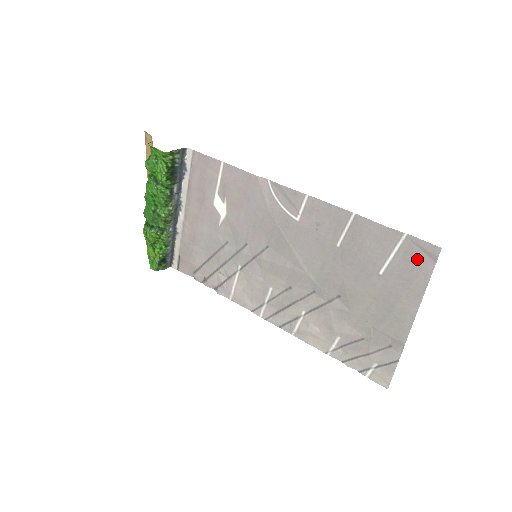
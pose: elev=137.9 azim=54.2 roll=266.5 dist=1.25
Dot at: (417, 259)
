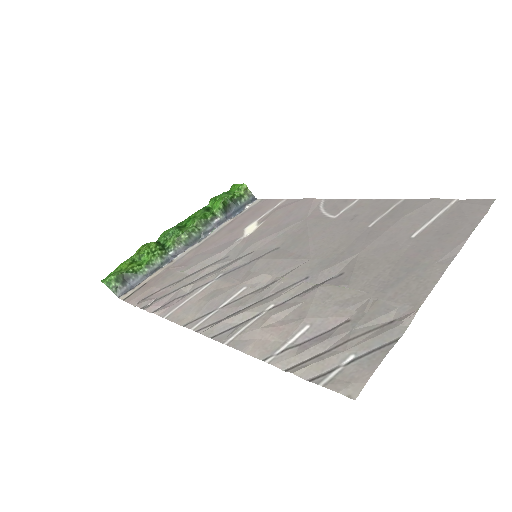
Dot at: (464, 214)
